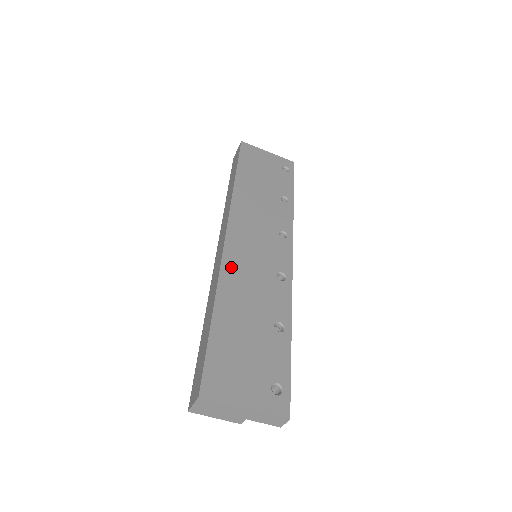
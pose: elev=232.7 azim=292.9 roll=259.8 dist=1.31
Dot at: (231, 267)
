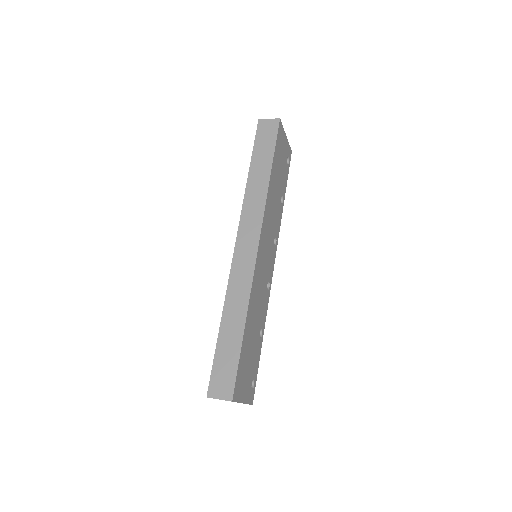
Dot at: (256, 280)
